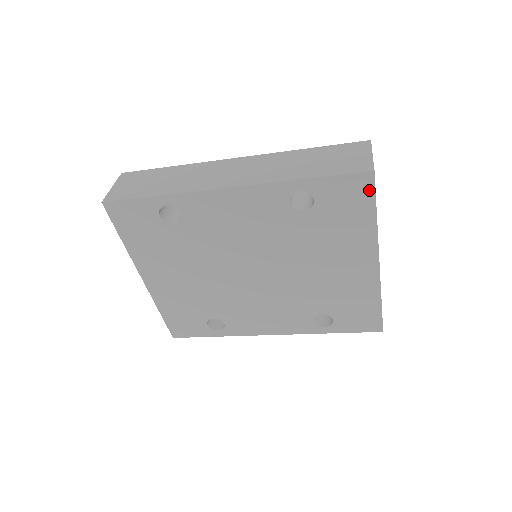
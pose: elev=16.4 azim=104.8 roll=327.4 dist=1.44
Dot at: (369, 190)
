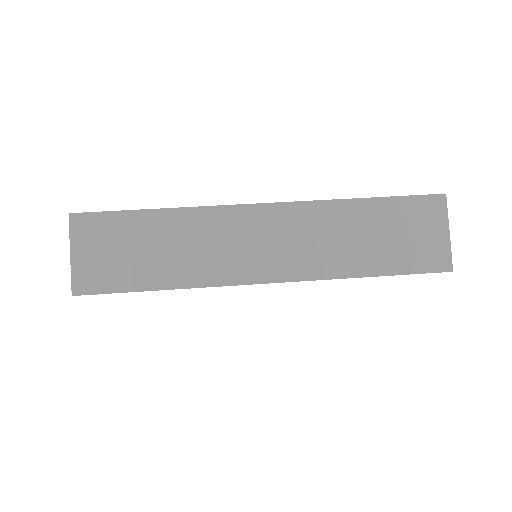
Dot at: occluded
